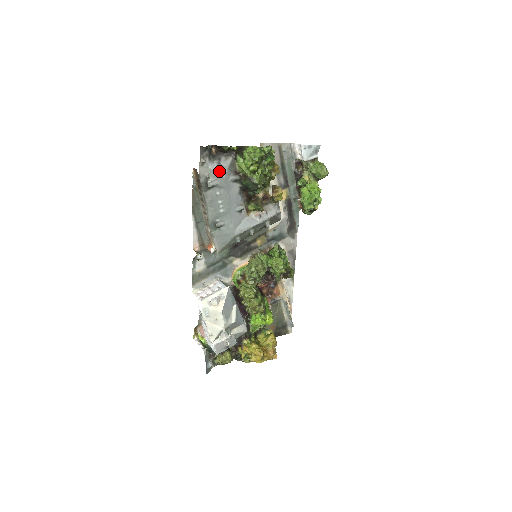
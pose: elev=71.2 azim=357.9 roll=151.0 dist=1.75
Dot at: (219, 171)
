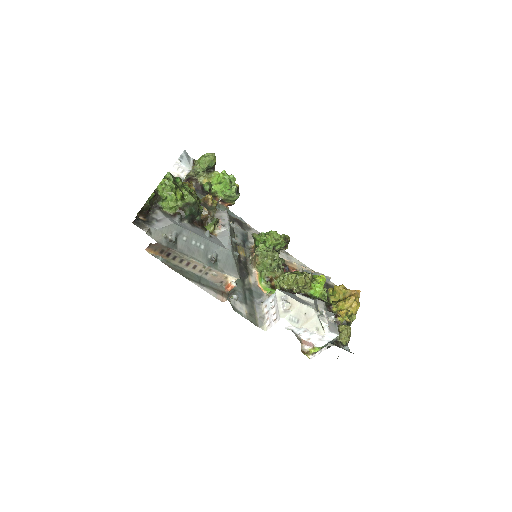
Dot at: (165, 224)
